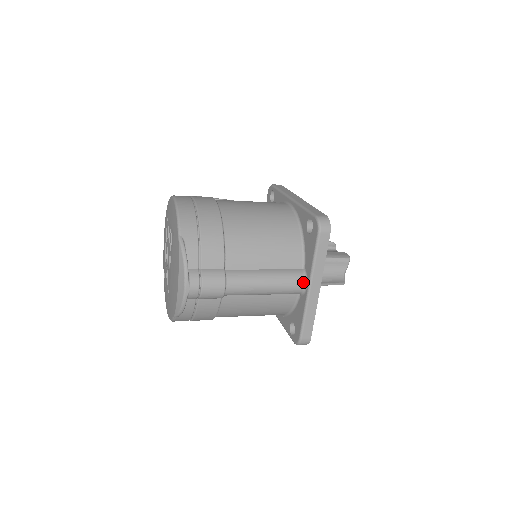
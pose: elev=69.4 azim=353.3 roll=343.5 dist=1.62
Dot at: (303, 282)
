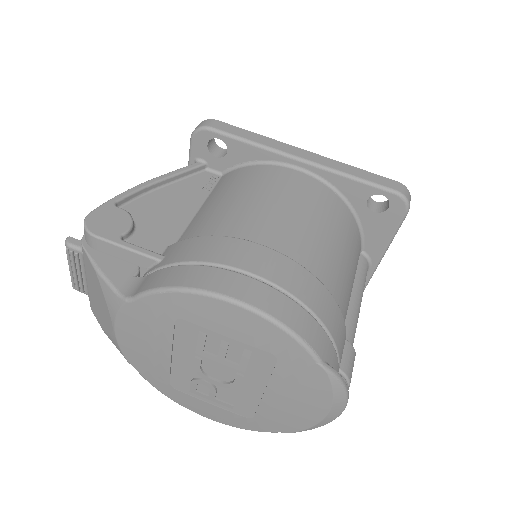
Dot at: (368, 268)
